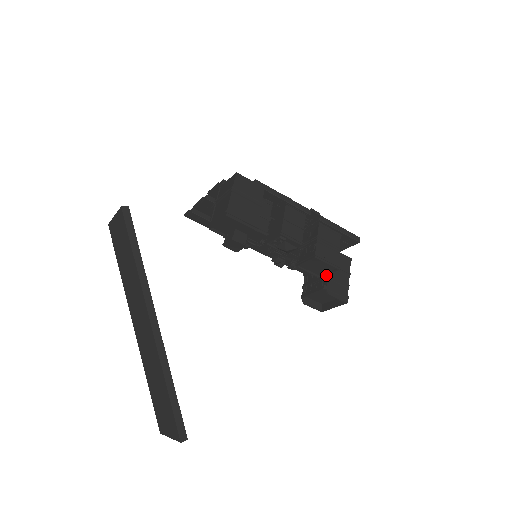
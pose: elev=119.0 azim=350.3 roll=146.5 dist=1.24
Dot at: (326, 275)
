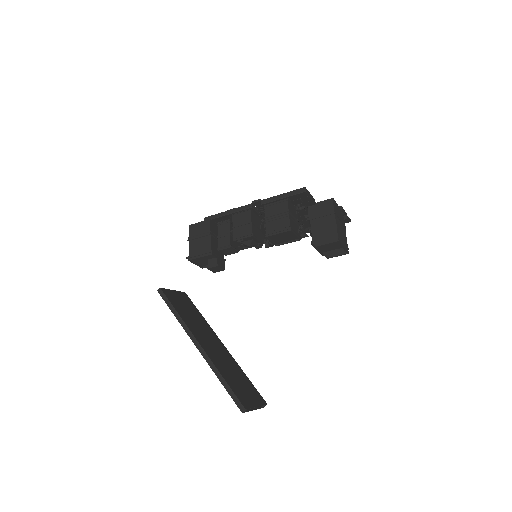
Dot at: (310, 232)
